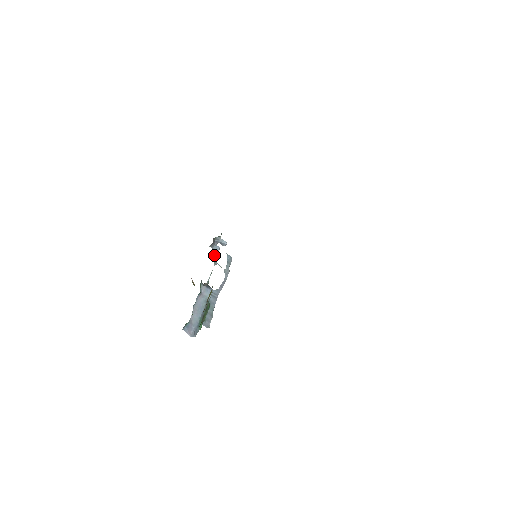
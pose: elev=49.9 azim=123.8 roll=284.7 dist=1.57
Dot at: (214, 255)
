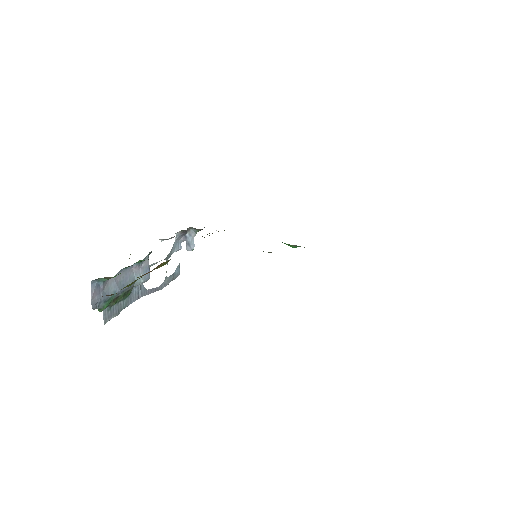
Dot at: (172, 249)
